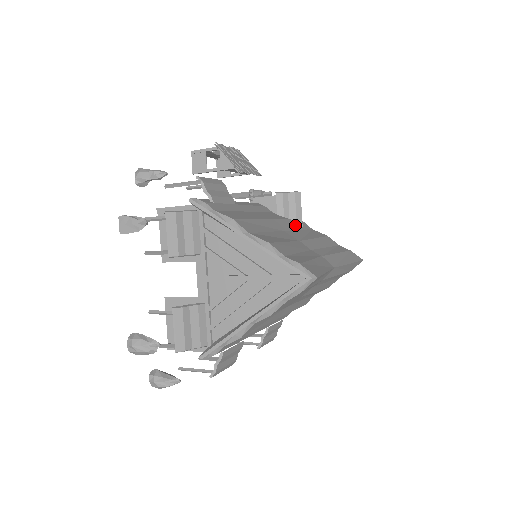
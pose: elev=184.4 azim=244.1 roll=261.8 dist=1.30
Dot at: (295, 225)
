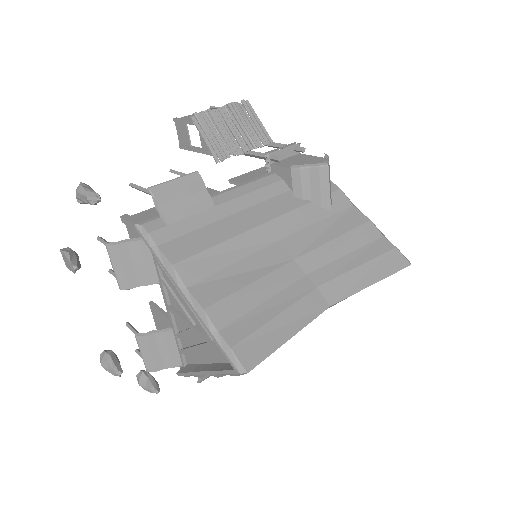
Dot at: (316, 212)
